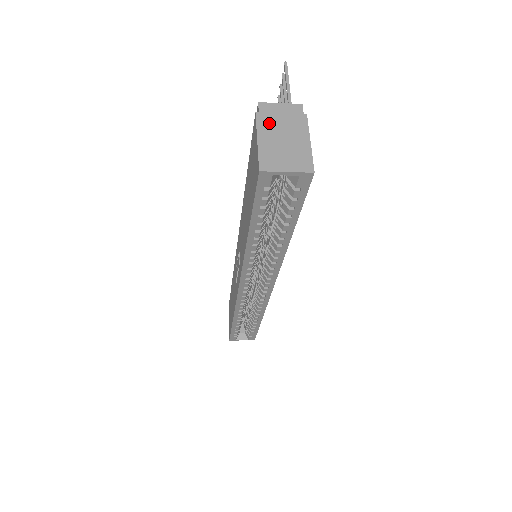
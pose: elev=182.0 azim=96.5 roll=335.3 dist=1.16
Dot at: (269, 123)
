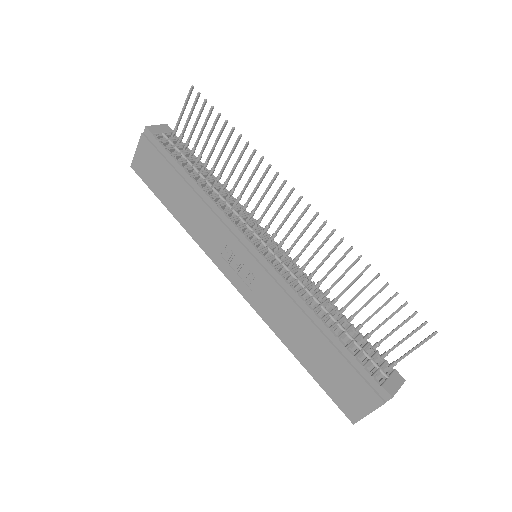
Dot at: occluded
